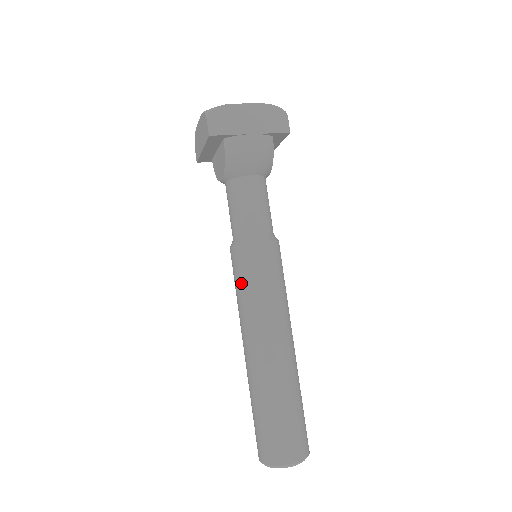
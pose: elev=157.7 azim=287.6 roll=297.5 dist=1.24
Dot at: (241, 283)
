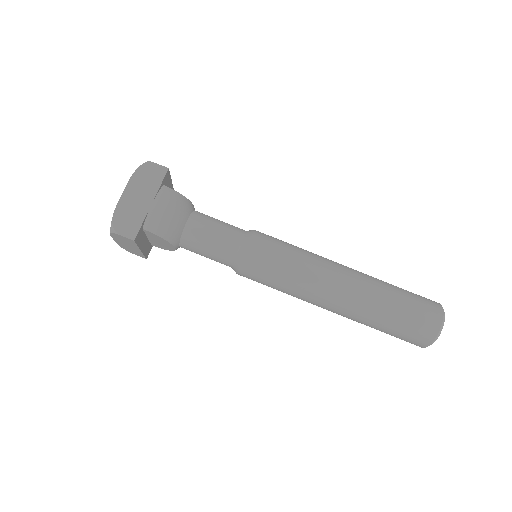
Dot at: (272, 282)
